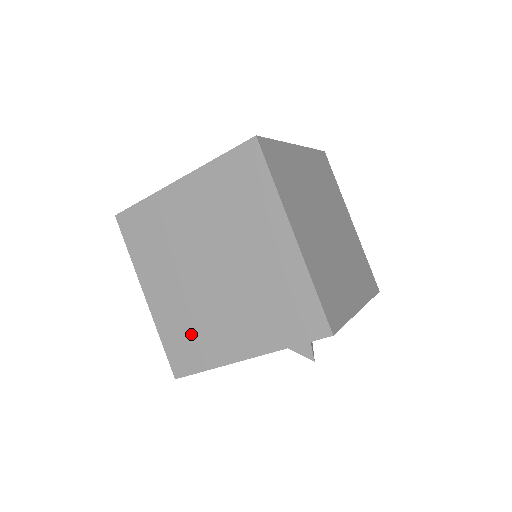
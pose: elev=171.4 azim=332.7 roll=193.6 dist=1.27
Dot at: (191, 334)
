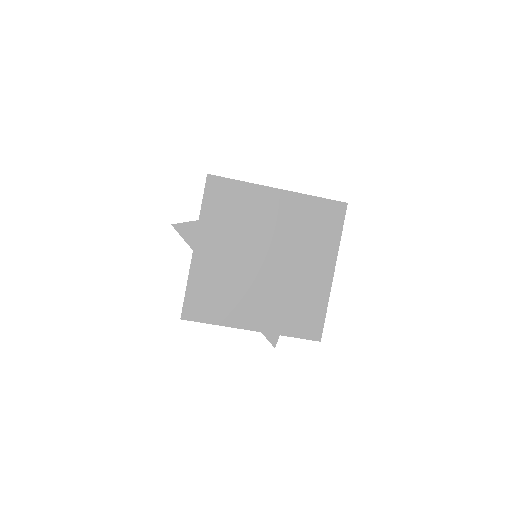
Dot at: (218, 294)
